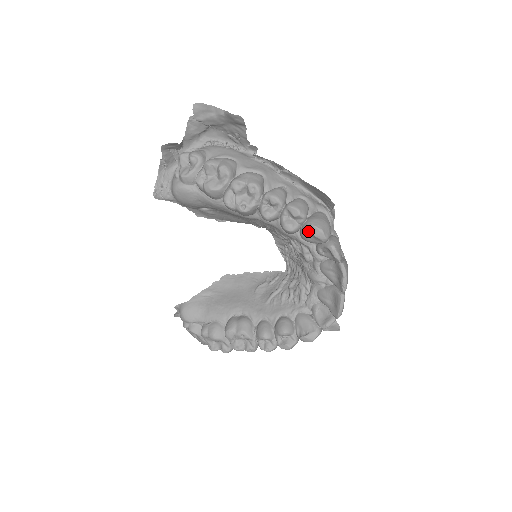
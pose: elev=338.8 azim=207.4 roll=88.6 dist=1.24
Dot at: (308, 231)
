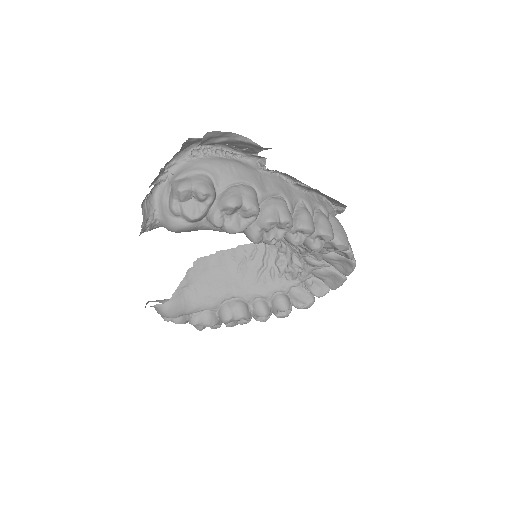
Dot at: (333, 246)
